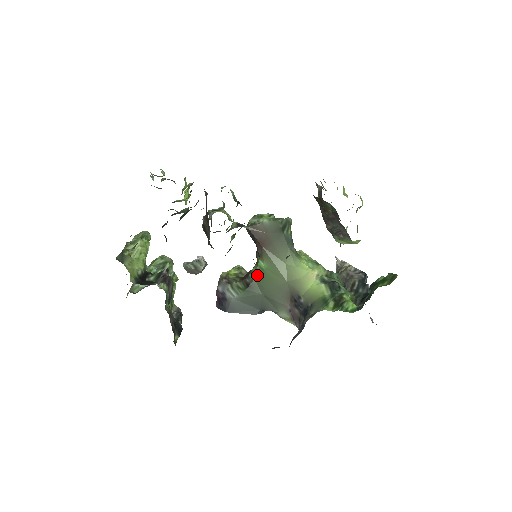
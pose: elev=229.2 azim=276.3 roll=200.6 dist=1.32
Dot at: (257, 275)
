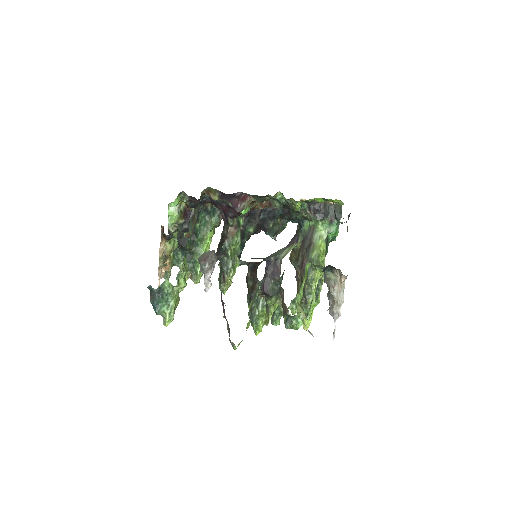
Dot at: occluded
